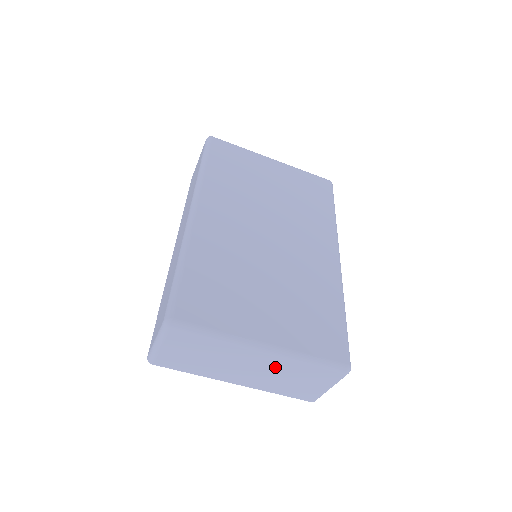
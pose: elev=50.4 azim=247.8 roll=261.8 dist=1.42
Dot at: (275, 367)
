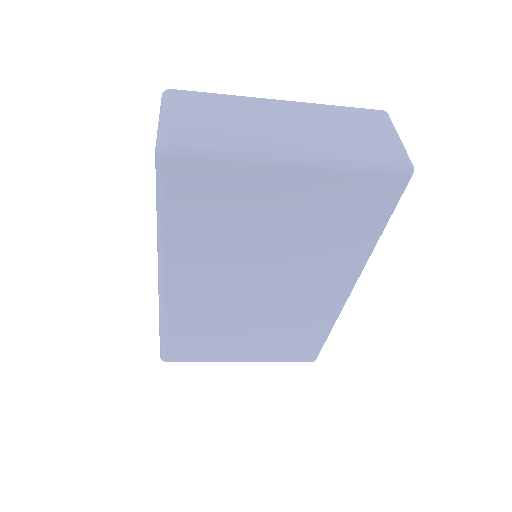
Dot at: occluded
